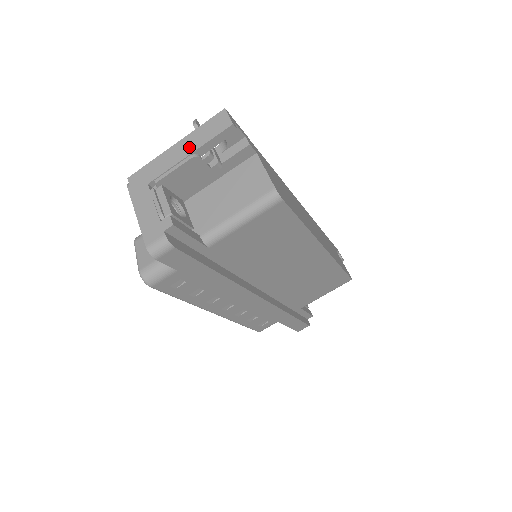
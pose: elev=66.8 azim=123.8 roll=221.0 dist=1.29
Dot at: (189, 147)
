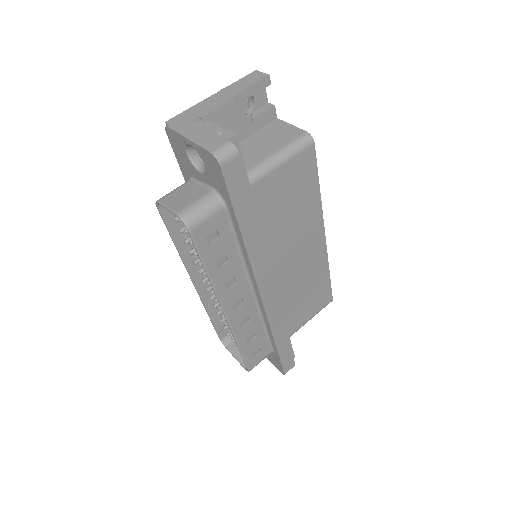
Dot at: (230, 93)
